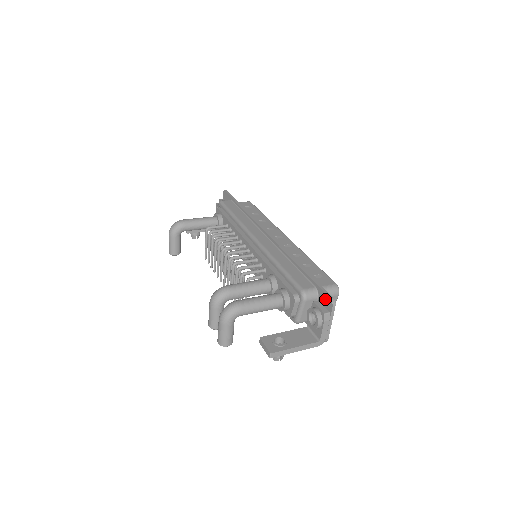
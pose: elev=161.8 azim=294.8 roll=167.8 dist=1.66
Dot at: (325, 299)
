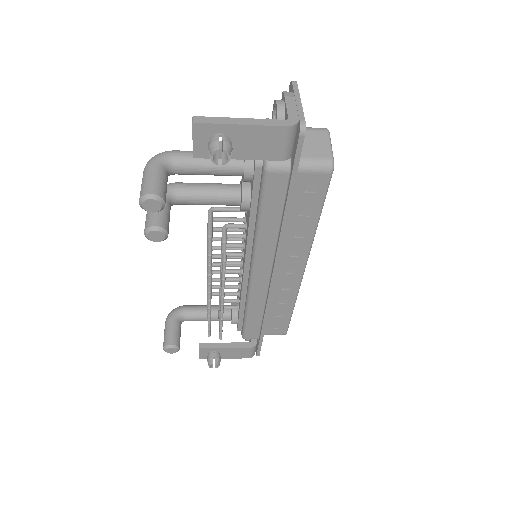
Dot at: occluded
